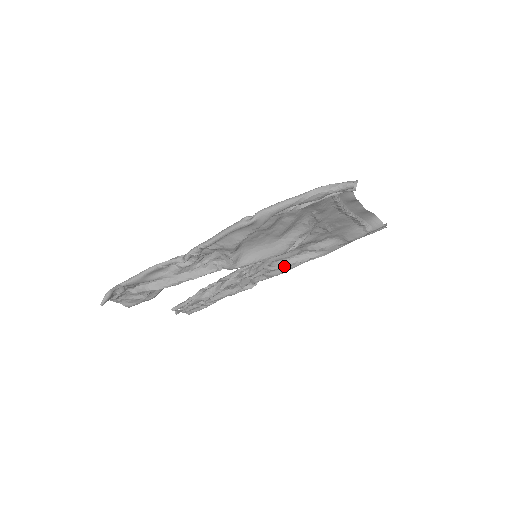
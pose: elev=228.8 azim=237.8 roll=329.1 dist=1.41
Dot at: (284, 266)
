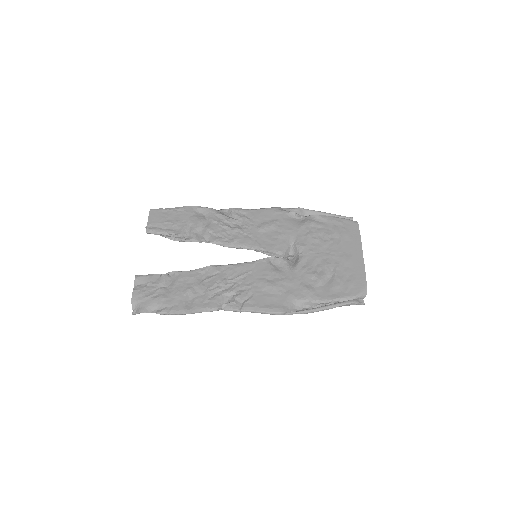
Dot at: occluded
